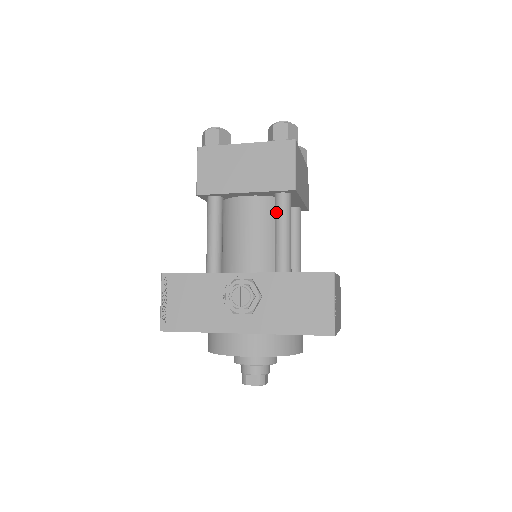
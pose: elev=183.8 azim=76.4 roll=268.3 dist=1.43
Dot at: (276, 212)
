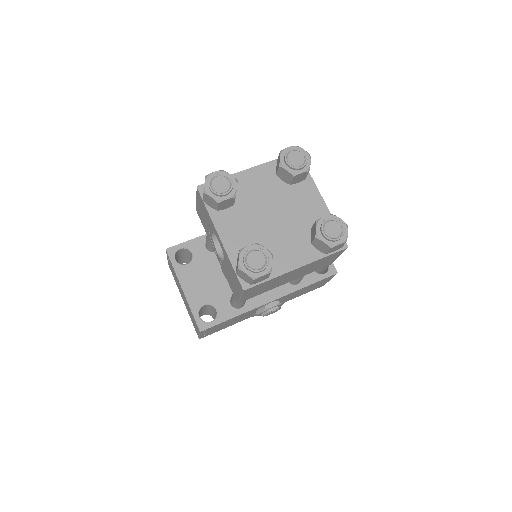
Dot at: occluded
